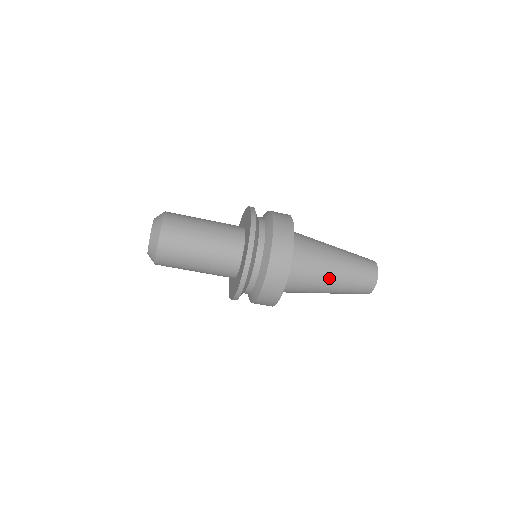
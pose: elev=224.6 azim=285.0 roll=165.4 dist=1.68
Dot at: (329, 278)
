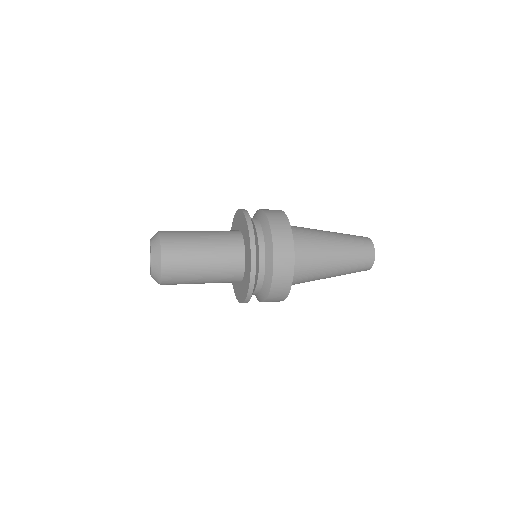
Dot at: occluded
